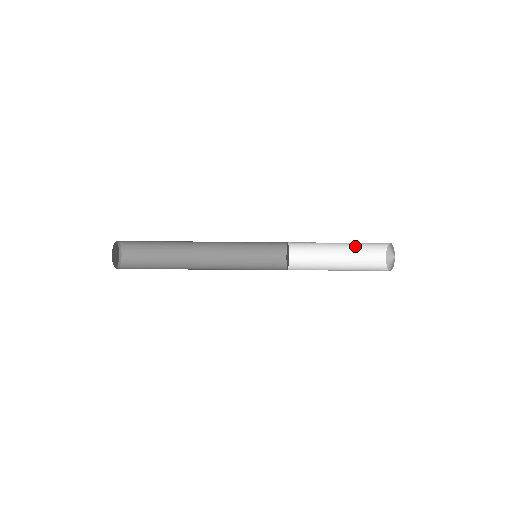
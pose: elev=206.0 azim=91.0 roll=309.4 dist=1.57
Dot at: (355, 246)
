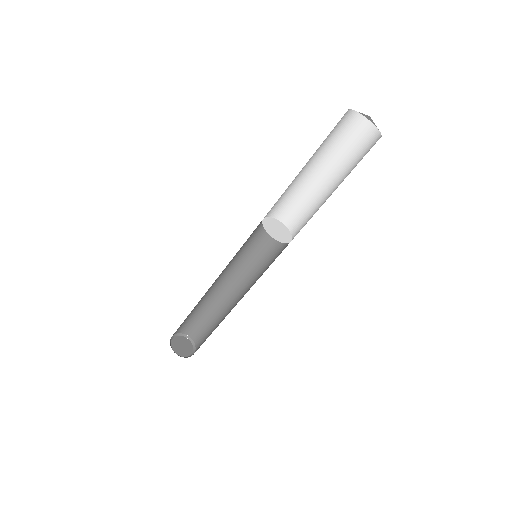
Dot at: (320, 148)
